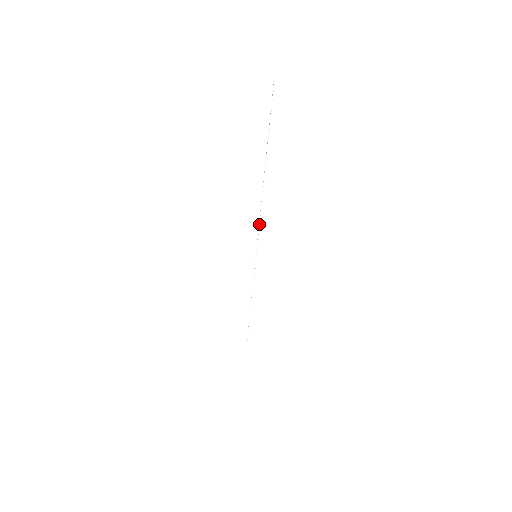
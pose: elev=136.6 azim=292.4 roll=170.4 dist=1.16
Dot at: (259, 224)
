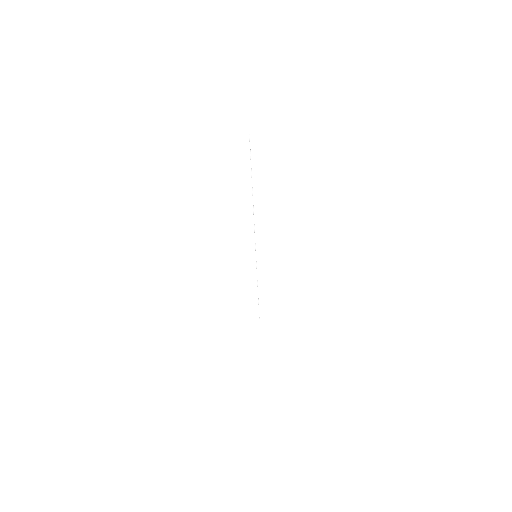
Dot at: occluded
